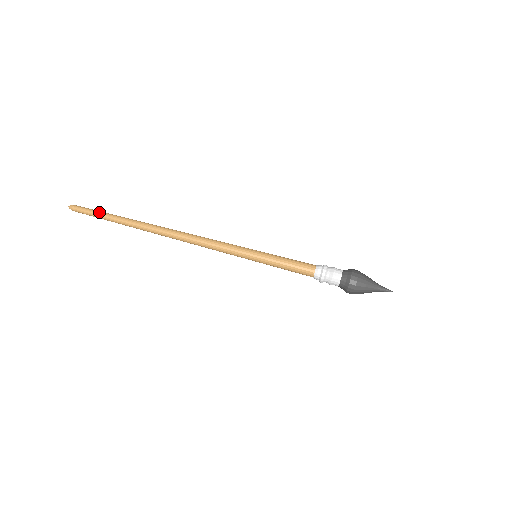
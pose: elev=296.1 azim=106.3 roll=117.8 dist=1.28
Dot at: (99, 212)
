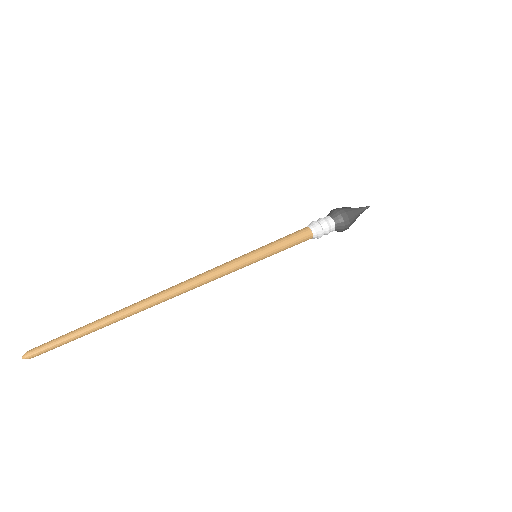
Dot at: (69, 336)
